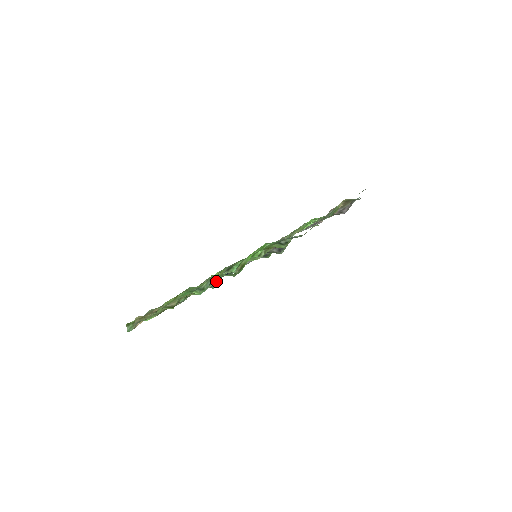
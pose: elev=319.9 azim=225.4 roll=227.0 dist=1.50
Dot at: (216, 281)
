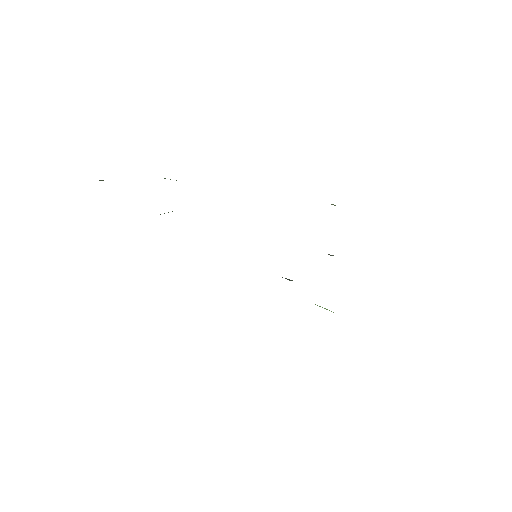
Dot at: occluded
